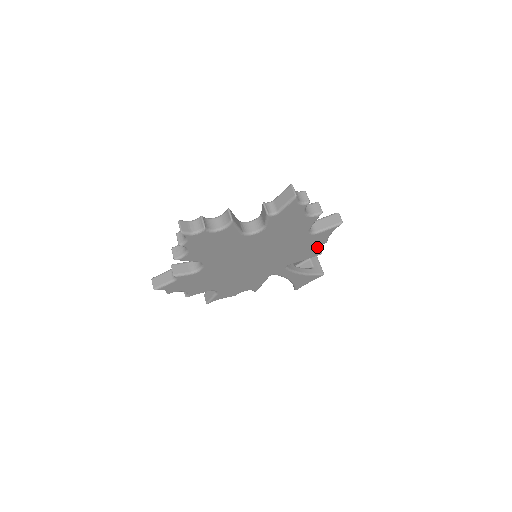
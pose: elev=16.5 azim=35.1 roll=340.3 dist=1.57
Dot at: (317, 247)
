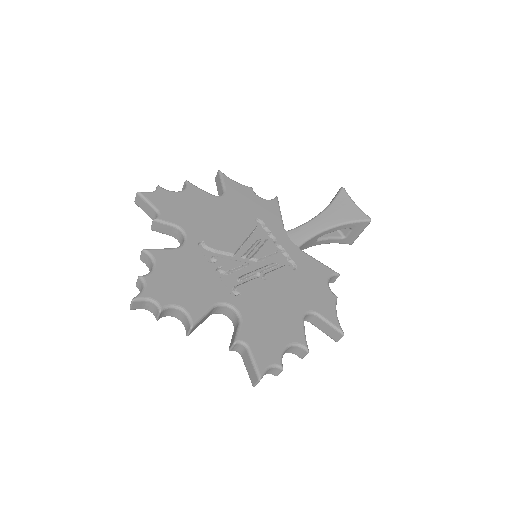
Dot at: occluded
